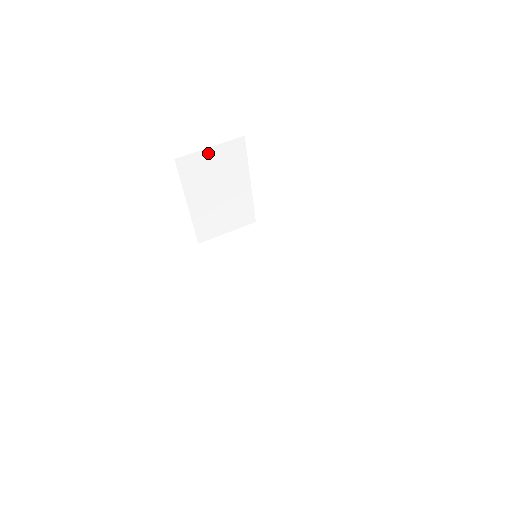
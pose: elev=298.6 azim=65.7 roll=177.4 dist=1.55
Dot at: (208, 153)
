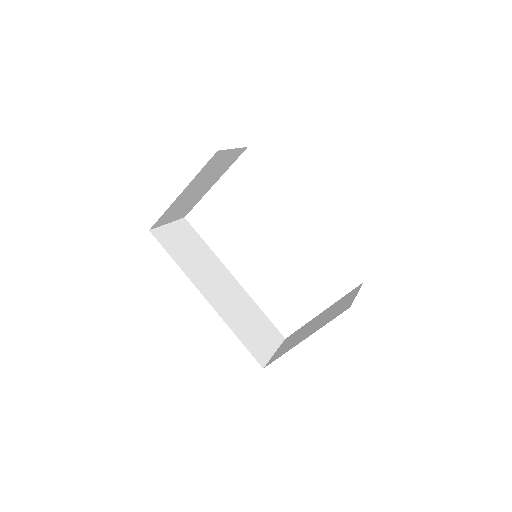
Dot at: (229, 153)
